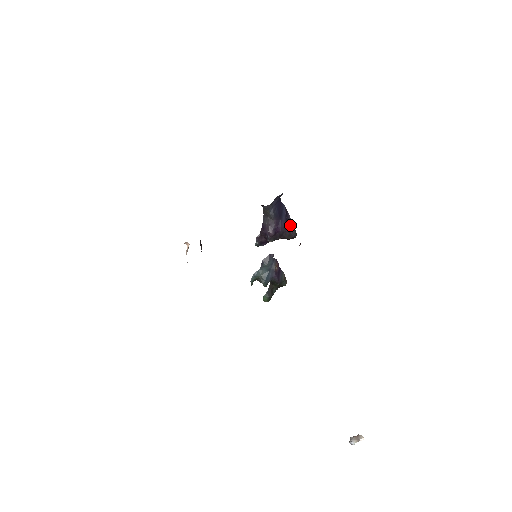
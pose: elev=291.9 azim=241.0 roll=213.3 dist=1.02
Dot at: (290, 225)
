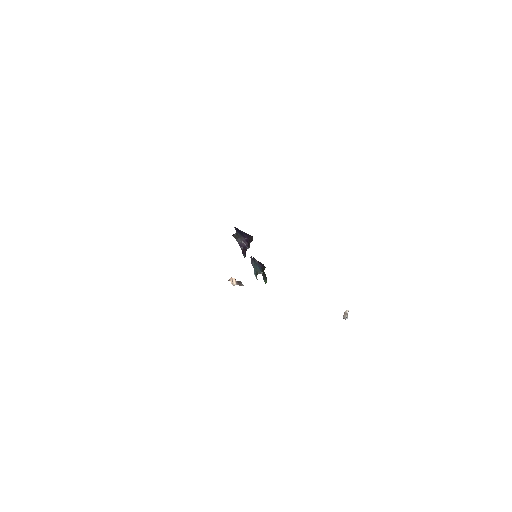
Dot at: (247, 234)
